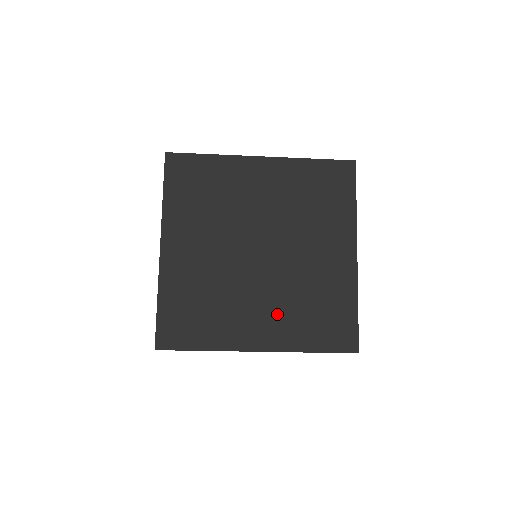
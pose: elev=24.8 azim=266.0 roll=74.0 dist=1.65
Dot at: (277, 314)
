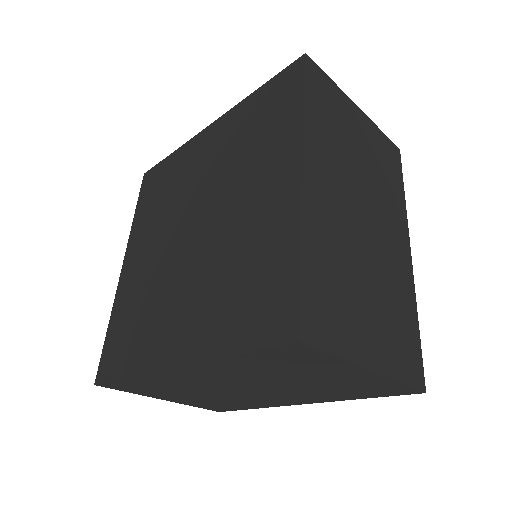
Dot at: (198, 305)
